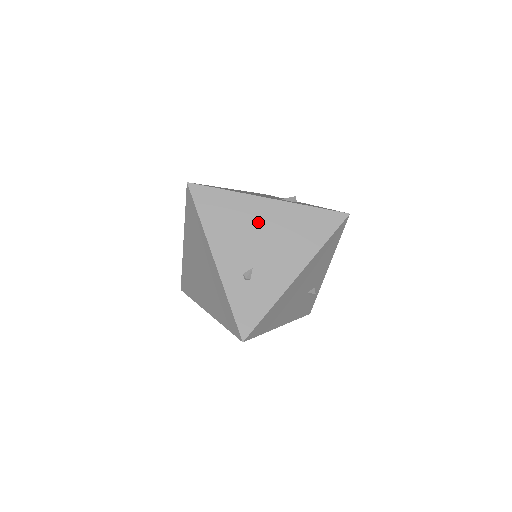
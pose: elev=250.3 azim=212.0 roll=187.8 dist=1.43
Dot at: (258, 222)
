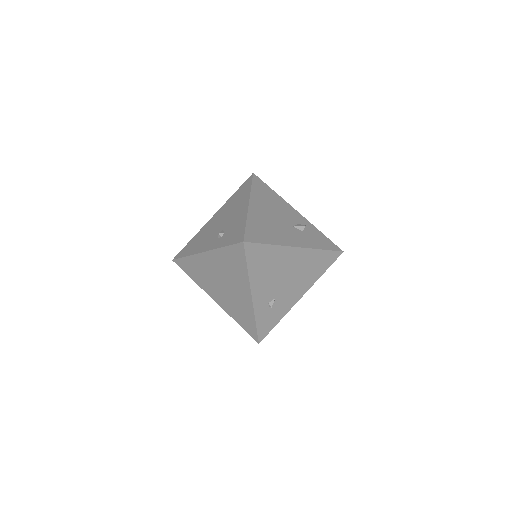
Dot at: (287, 266)
